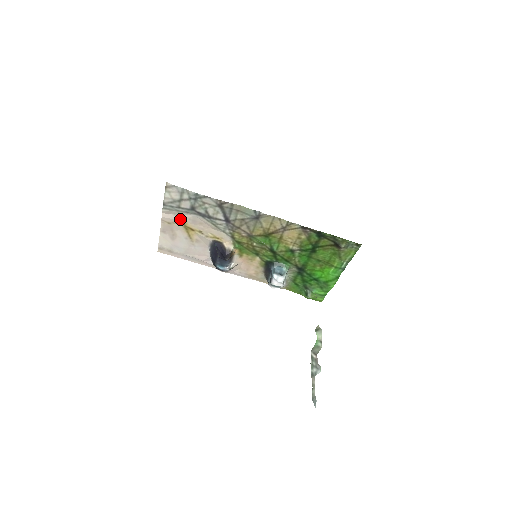
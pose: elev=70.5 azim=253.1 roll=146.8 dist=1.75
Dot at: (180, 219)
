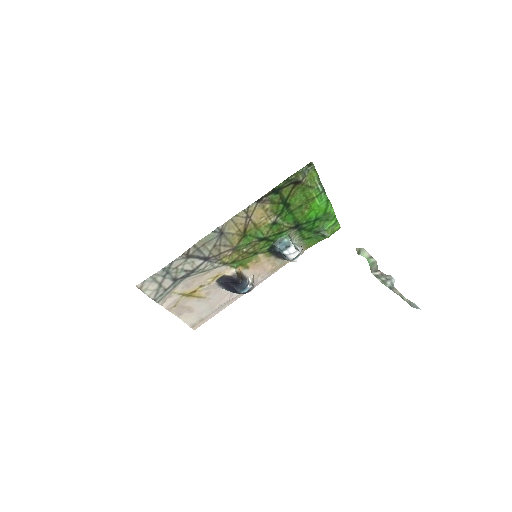
Dot at: (177, 295)
